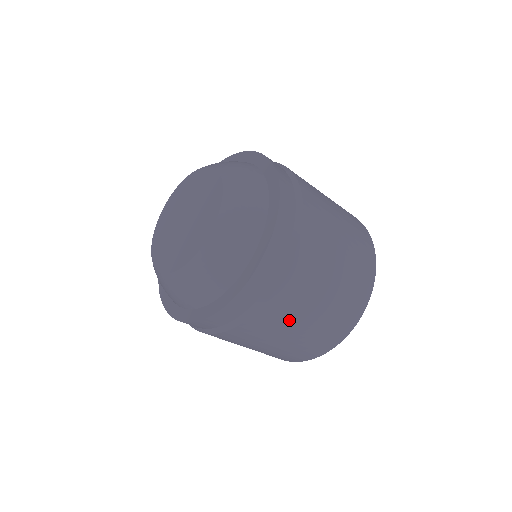
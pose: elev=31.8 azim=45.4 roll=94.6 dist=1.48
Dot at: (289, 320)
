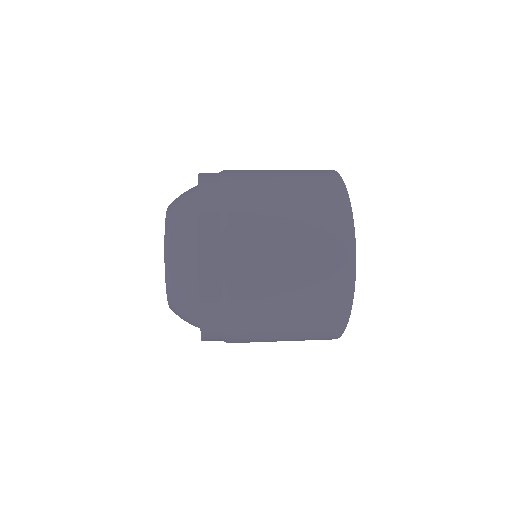
Dot at: occluded
